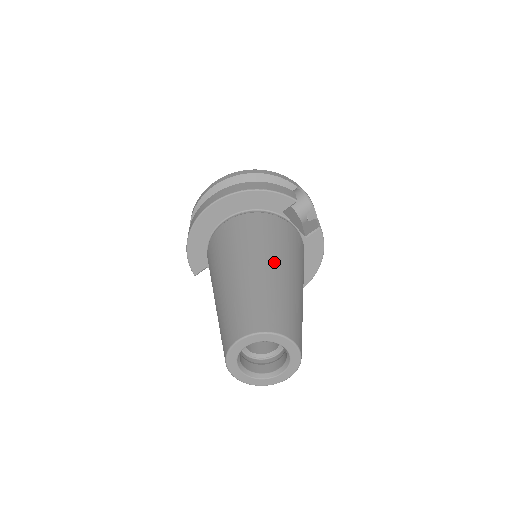
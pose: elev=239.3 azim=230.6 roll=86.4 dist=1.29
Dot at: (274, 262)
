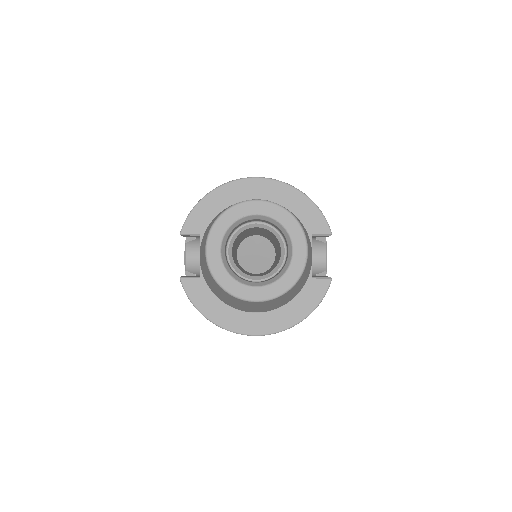
Dot at: occluded
